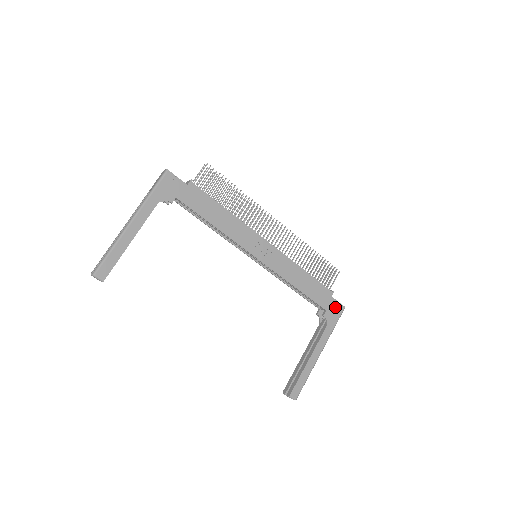
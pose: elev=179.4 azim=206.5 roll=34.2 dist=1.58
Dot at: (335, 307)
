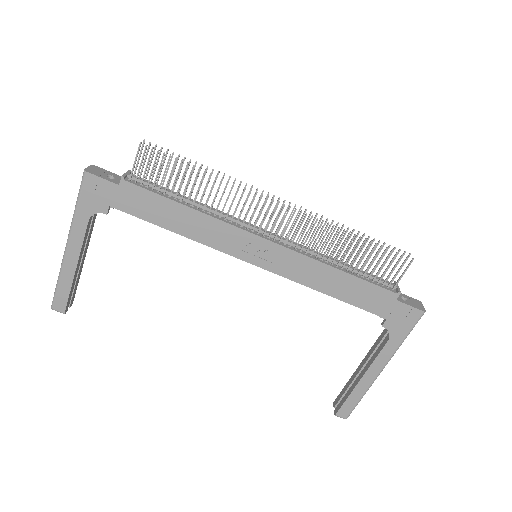
Dot at: (404, 313)
